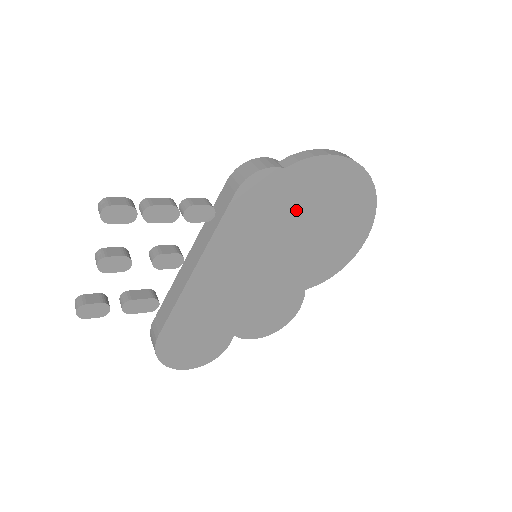
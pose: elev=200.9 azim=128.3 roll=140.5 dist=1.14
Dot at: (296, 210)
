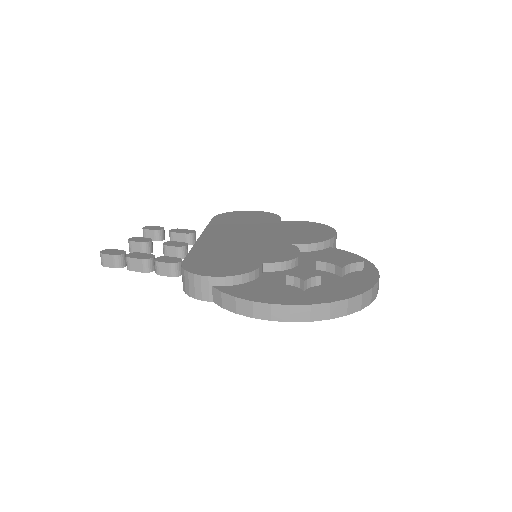
Dot at: occluded
